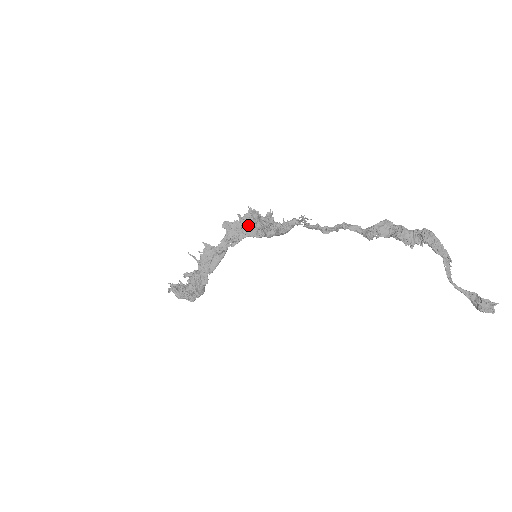
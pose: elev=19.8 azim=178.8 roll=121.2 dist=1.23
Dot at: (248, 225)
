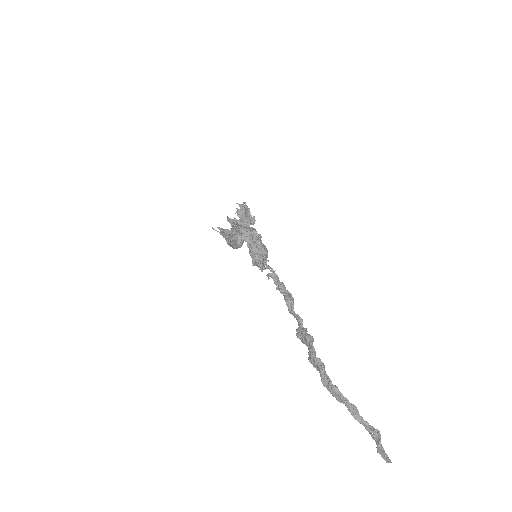
Dot at: occluded
